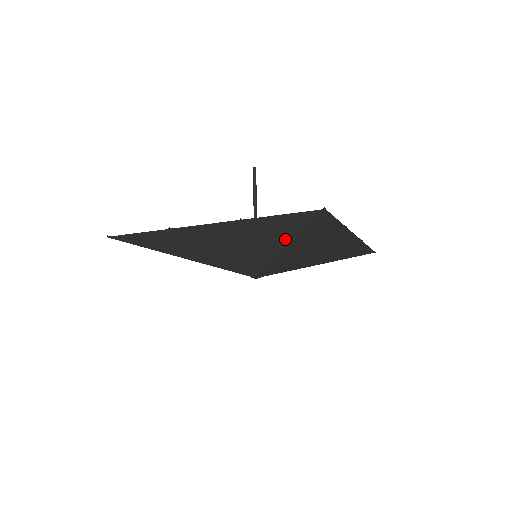
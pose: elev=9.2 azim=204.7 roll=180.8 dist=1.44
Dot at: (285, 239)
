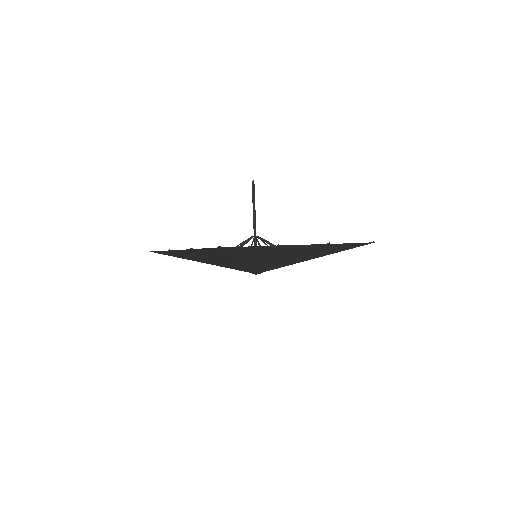
Dot at: (326, 254)
